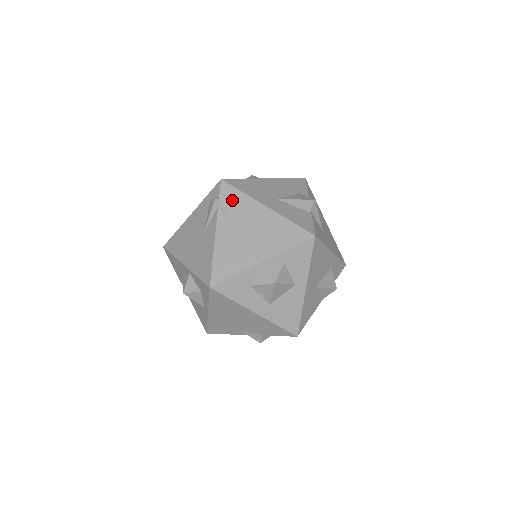
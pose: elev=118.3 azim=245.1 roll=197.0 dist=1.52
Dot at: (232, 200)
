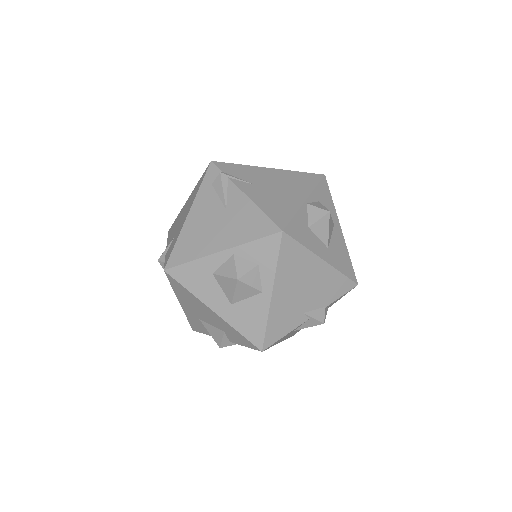
Dot at: (236, 171)
